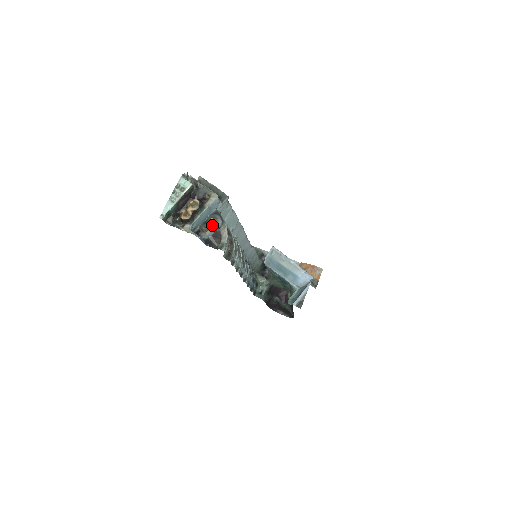
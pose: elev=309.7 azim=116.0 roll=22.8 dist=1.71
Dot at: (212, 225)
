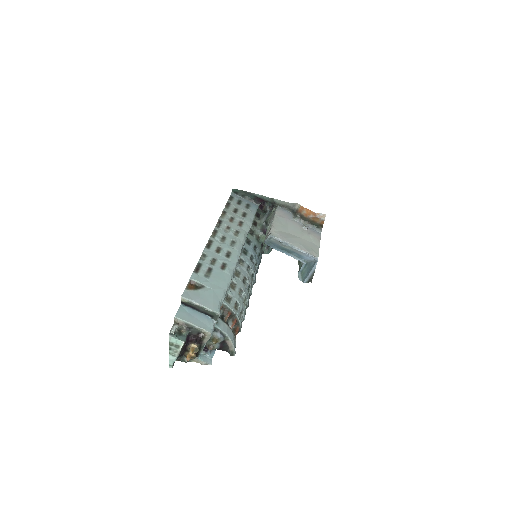
Dot at: (216, 343)
